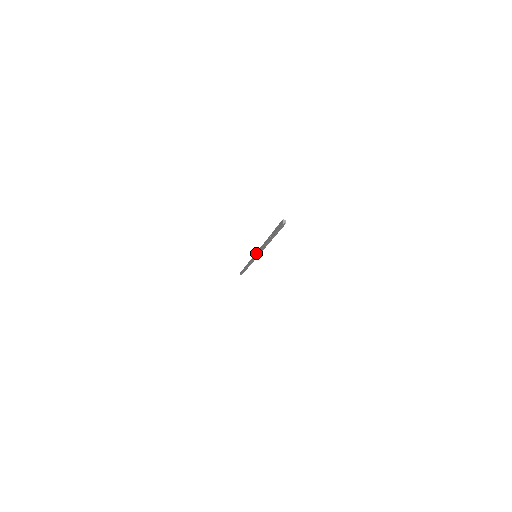
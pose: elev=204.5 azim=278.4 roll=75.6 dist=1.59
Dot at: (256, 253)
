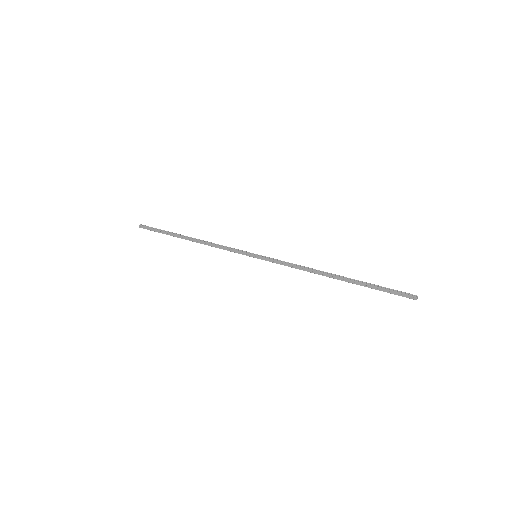
Dot at: (268, 259)
